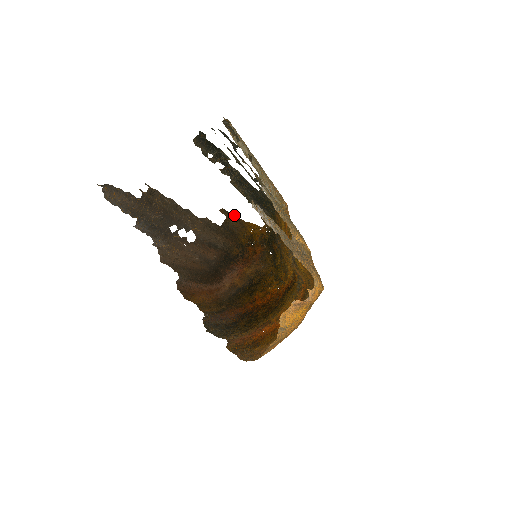
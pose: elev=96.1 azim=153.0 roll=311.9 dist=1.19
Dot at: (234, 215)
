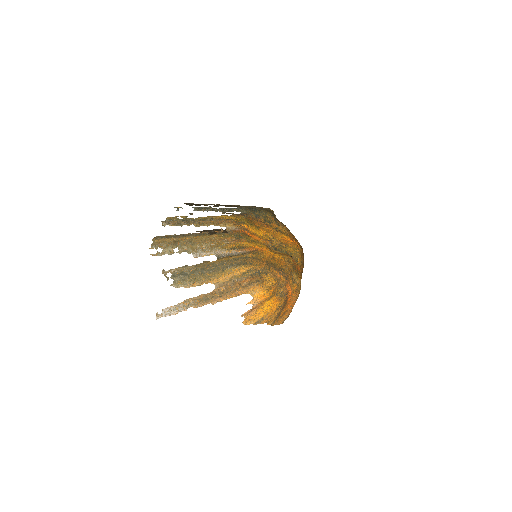
Dot at: occluded
